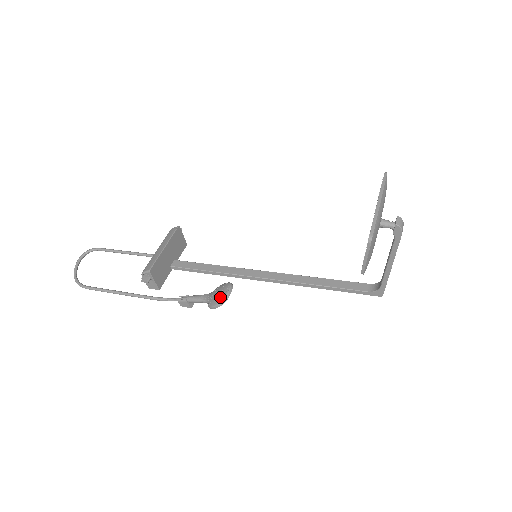
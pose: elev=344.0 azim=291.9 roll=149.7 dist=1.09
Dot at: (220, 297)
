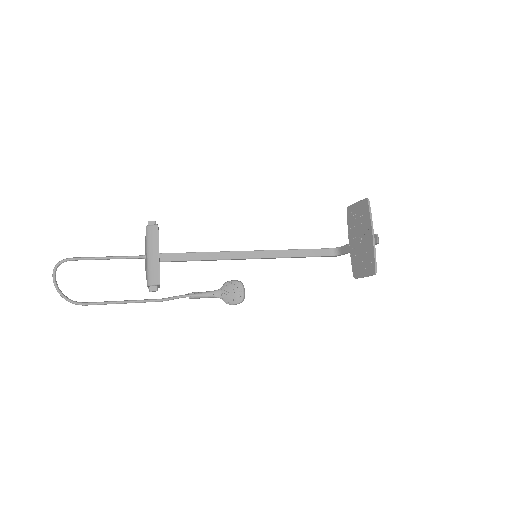
Dot at: (238, 298)
